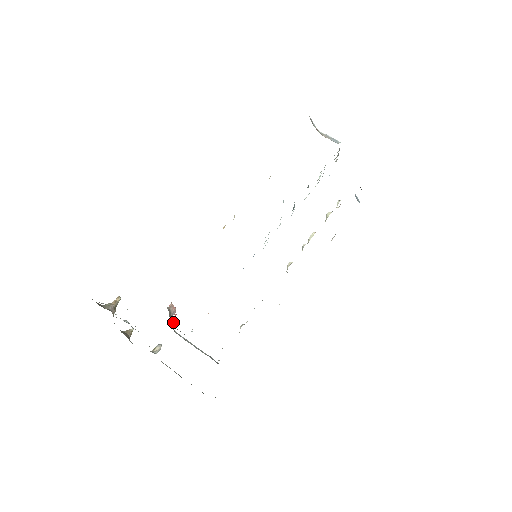
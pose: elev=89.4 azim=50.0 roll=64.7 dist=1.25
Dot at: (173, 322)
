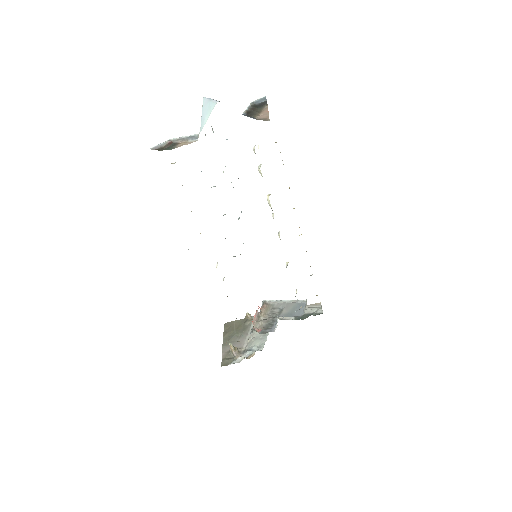
Dot at: (261, 308)
